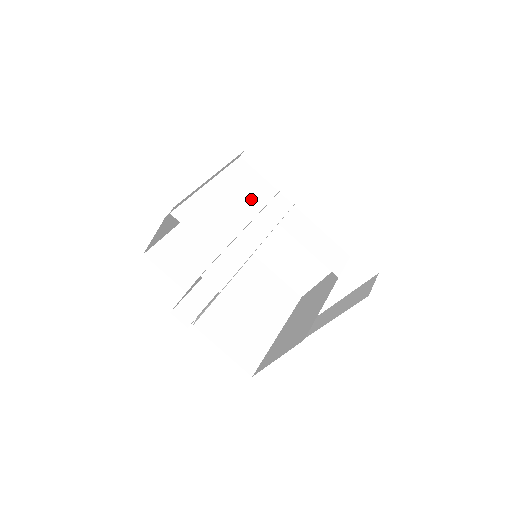
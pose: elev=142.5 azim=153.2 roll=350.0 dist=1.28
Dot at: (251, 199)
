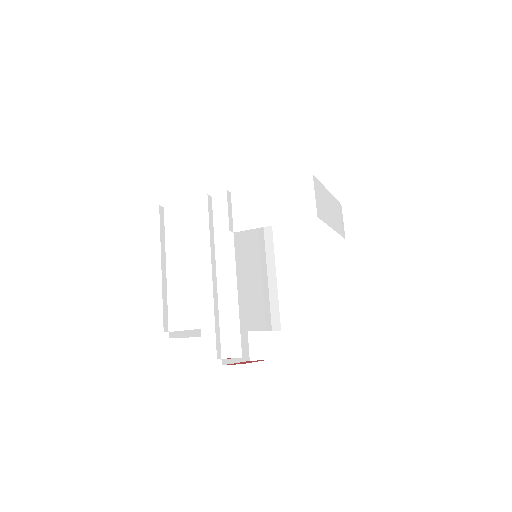
Dot at: (200, 239)
